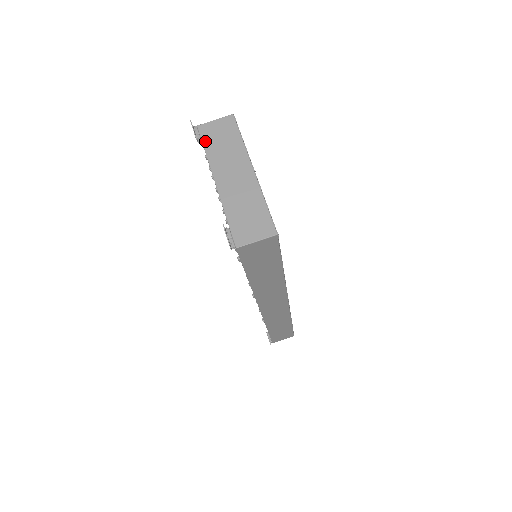
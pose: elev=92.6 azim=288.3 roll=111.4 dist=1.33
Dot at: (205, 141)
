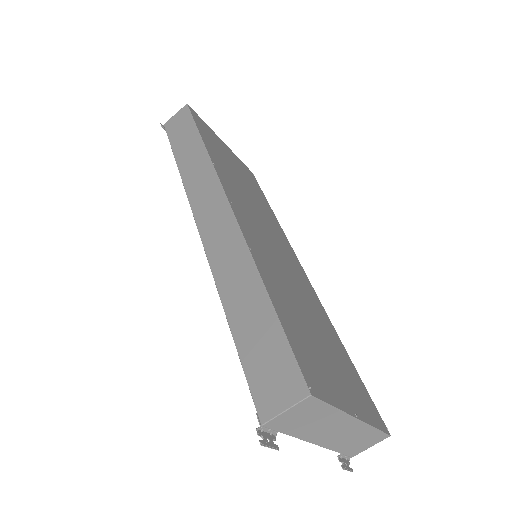
Dot at: (283, 430)
